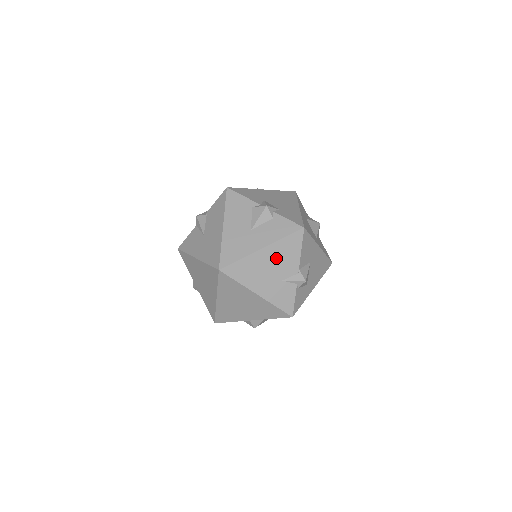
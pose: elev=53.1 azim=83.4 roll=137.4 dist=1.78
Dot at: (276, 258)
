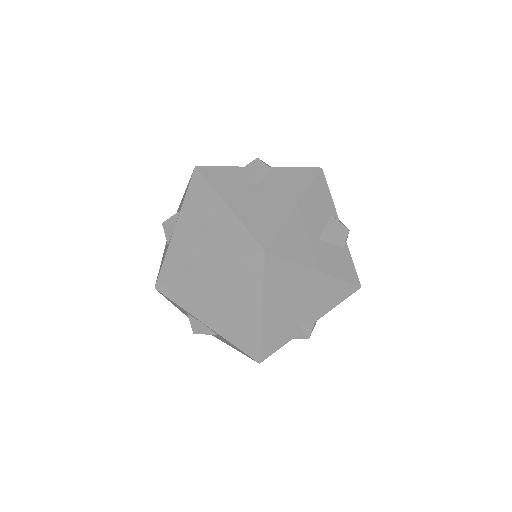
Dot at: (315, 292)
